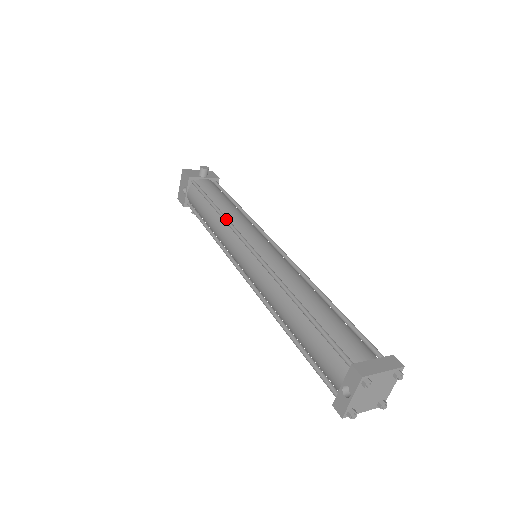
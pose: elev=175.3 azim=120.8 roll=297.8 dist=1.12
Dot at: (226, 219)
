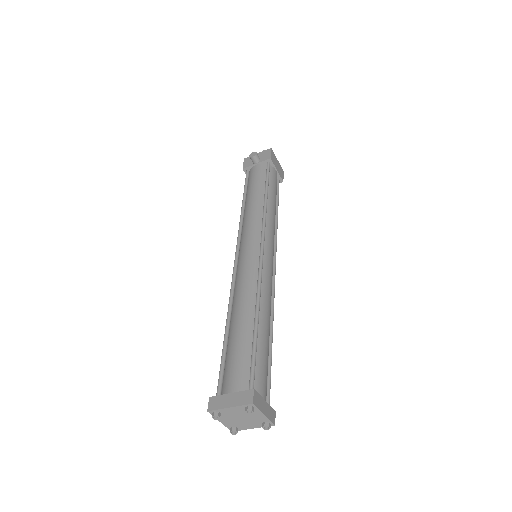
Dot at: occluded
